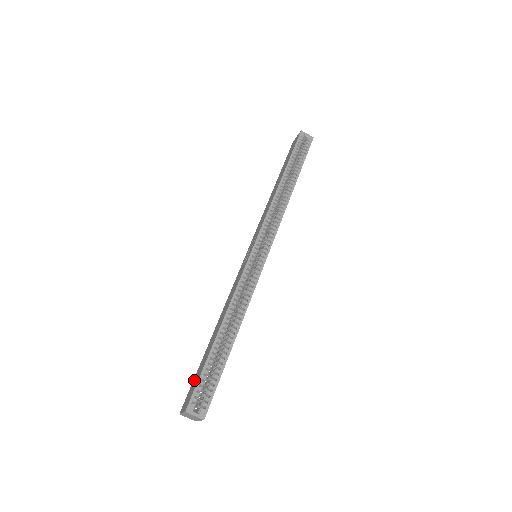
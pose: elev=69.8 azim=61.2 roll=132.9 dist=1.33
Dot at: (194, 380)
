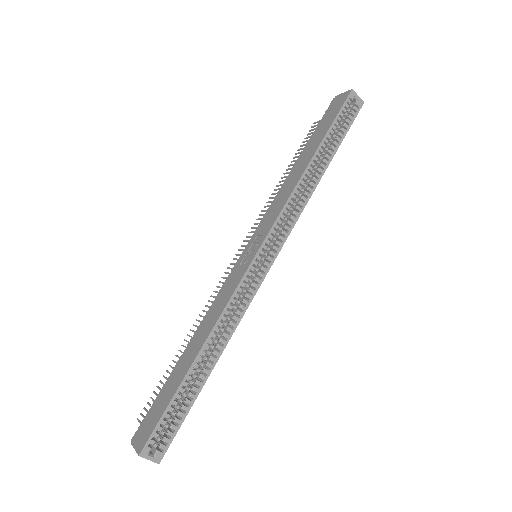
Dot at: (154, 408)
